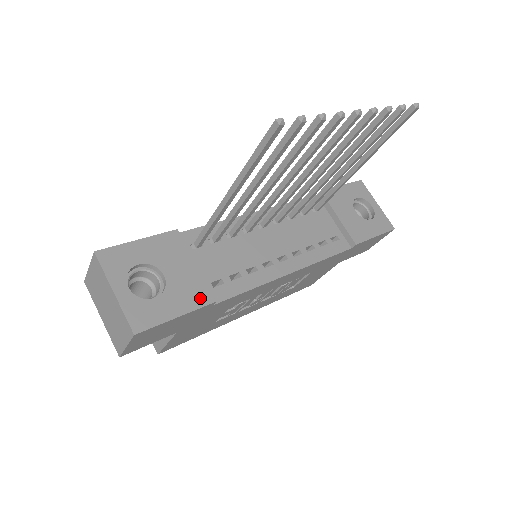
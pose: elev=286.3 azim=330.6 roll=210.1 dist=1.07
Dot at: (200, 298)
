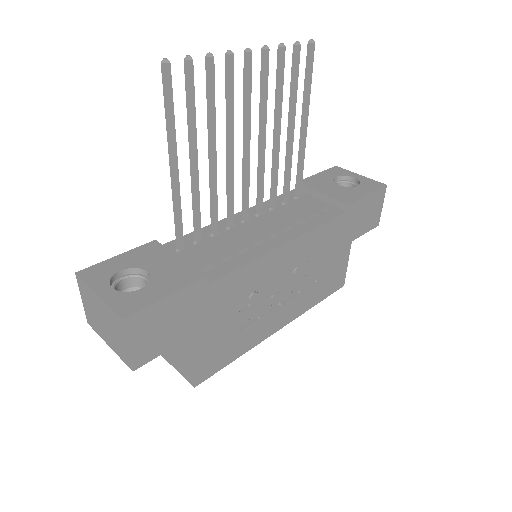
Dot at: (189, 278)
